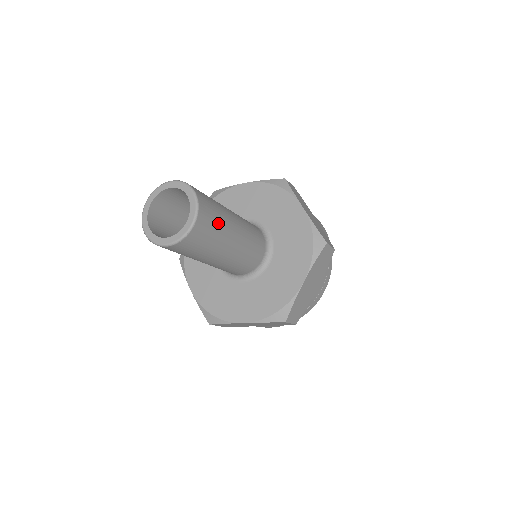
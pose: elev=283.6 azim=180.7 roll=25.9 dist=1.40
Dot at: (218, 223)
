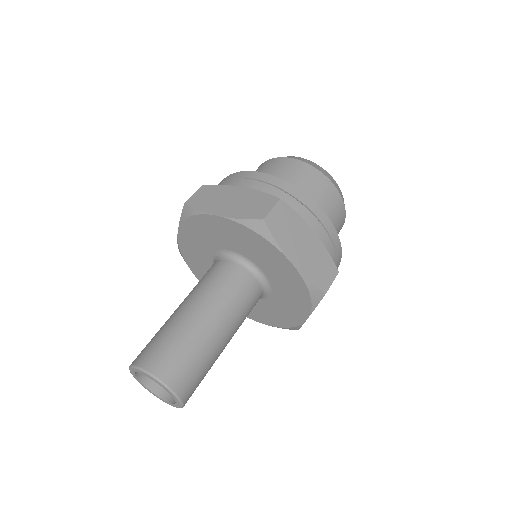
Dot at: (204, 370)
